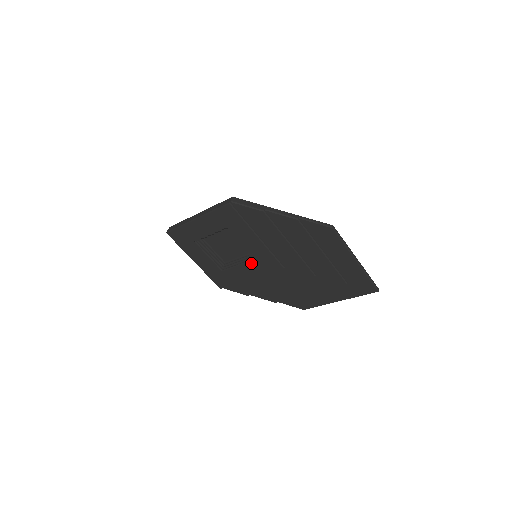
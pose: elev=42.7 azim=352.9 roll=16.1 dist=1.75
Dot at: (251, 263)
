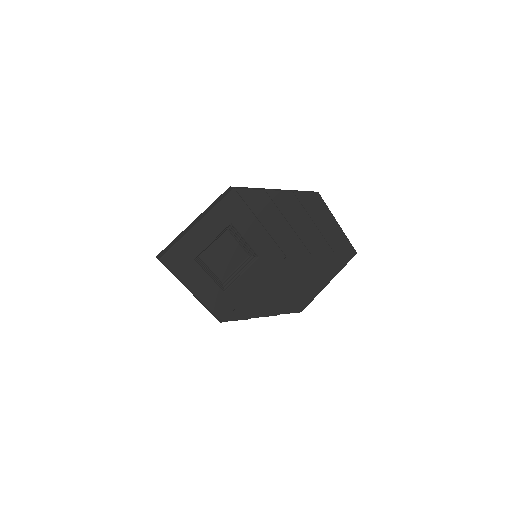
Dot at: (255, 264)
